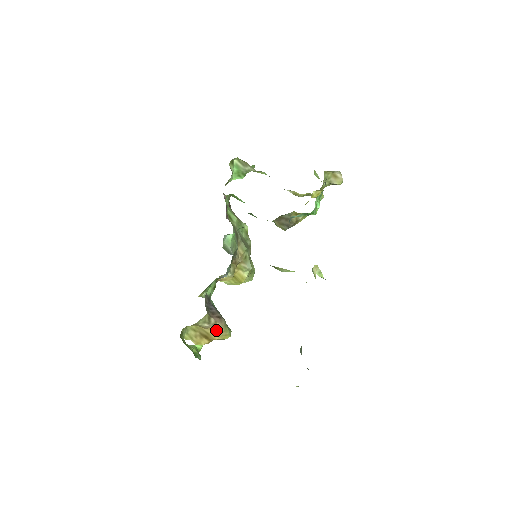
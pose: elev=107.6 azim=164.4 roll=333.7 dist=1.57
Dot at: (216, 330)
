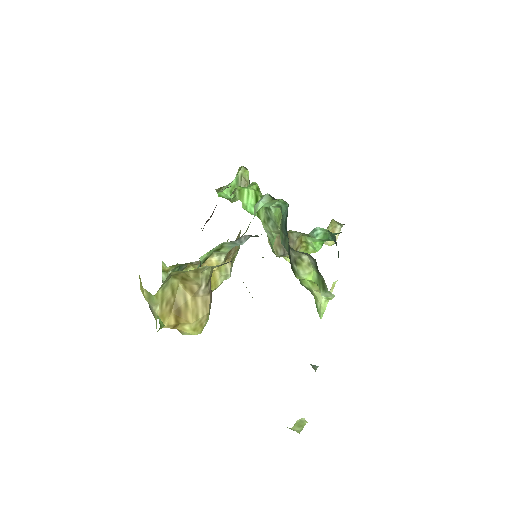
Dot at: (200, 306)
